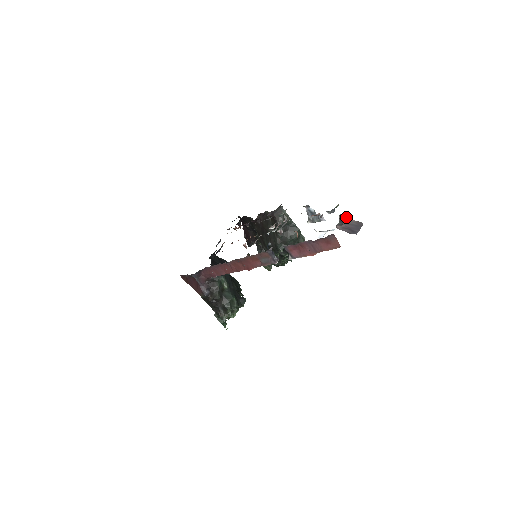
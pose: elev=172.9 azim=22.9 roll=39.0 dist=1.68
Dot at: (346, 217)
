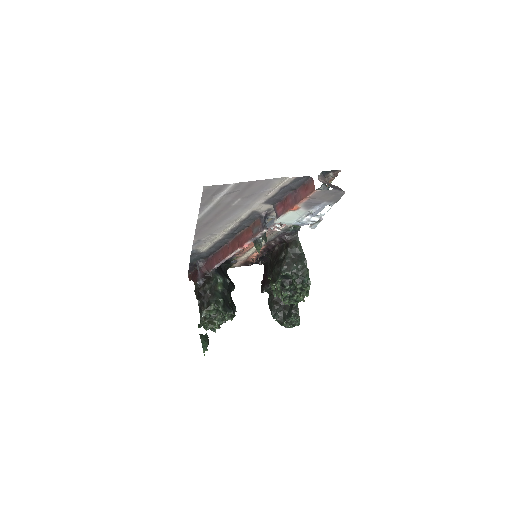
Dot at: occluded
